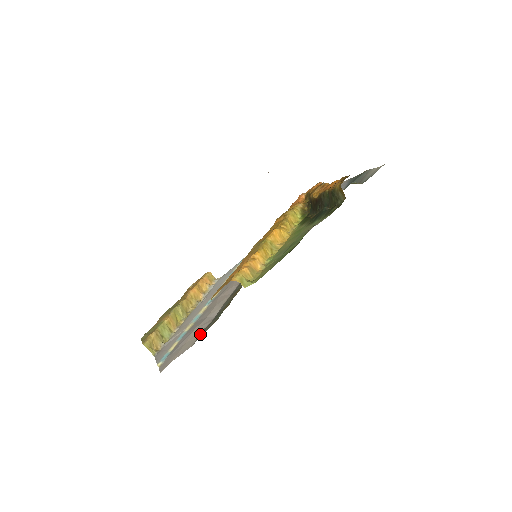
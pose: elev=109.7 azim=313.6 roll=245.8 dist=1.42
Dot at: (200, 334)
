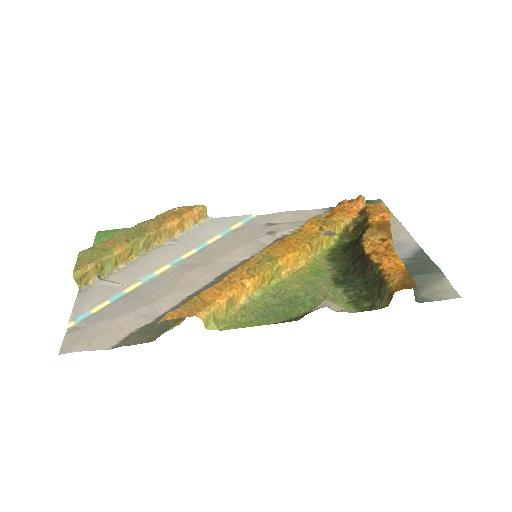
Dot at: (127, 338)
